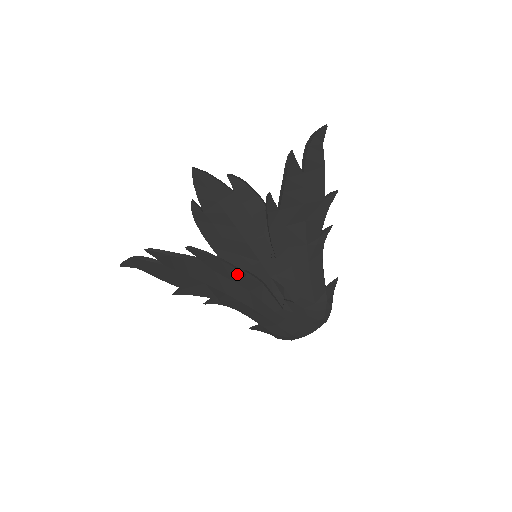
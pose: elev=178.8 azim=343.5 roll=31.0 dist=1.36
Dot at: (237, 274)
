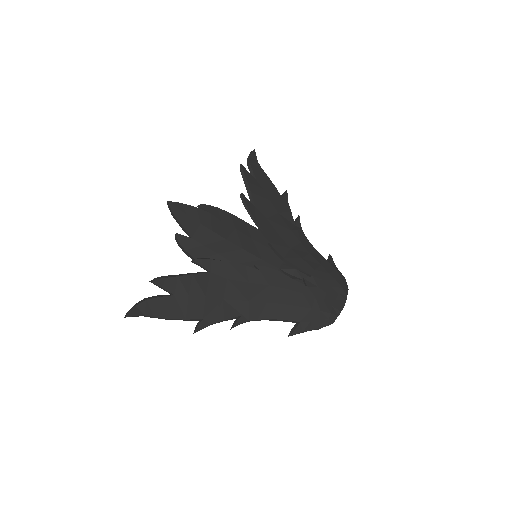
Dot at: (250, 272)
